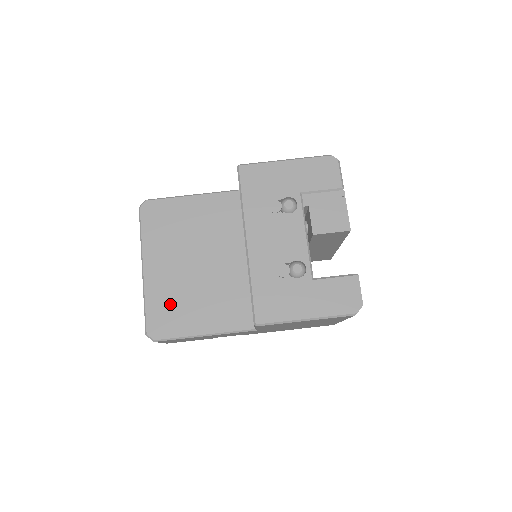
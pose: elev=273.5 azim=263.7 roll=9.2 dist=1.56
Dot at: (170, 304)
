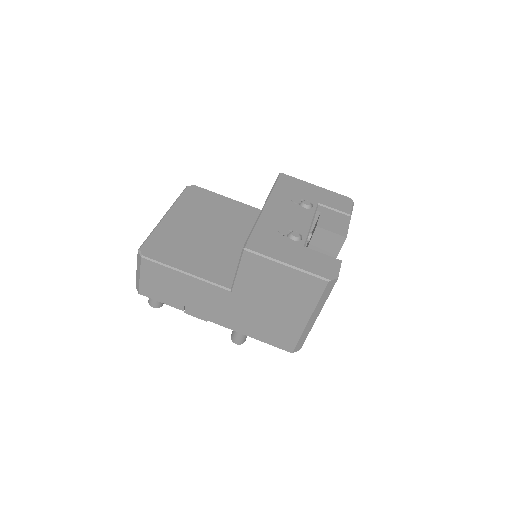
Dot at: (172, 242)
